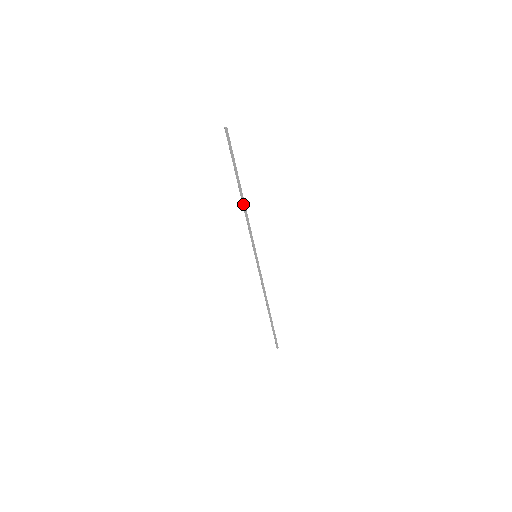
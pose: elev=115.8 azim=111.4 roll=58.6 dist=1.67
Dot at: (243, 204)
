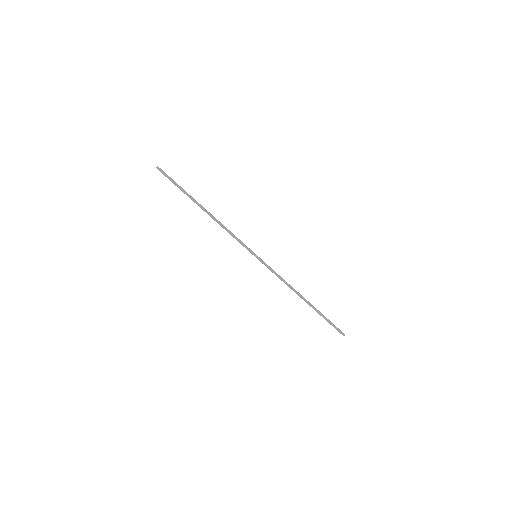
Dot at: (212, 217)
